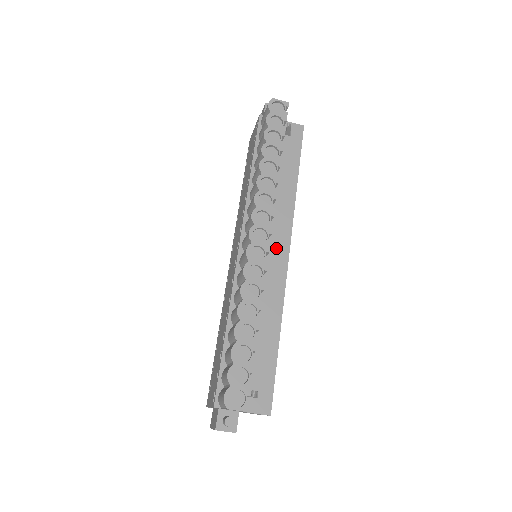
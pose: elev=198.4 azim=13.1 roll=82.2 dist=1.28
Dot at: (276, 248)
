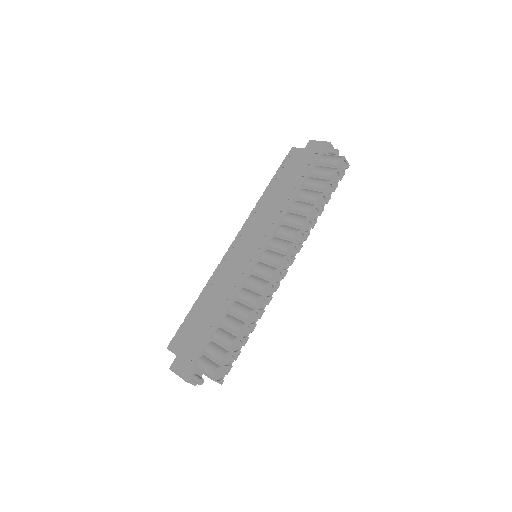
Dot at: occluded
